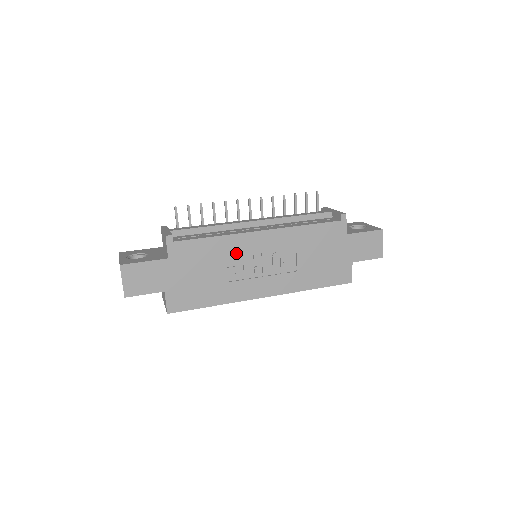
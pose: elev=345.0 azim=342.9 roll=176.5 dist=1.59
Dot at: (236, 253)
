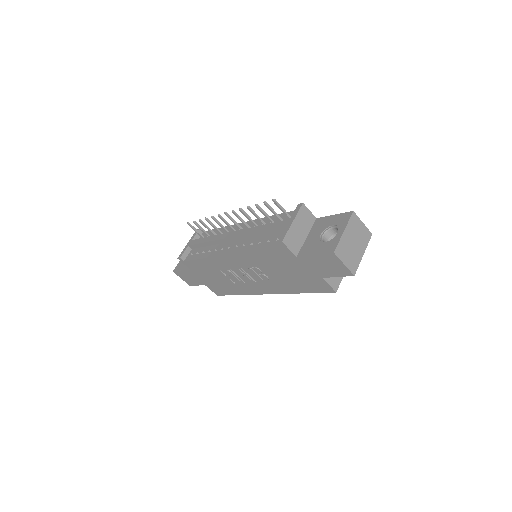
Dot at: (223, 268)
